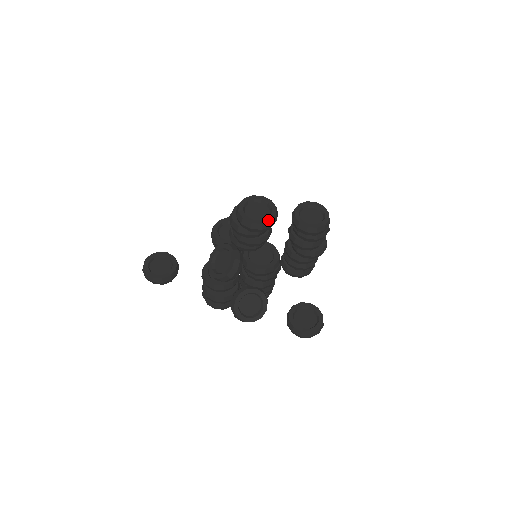
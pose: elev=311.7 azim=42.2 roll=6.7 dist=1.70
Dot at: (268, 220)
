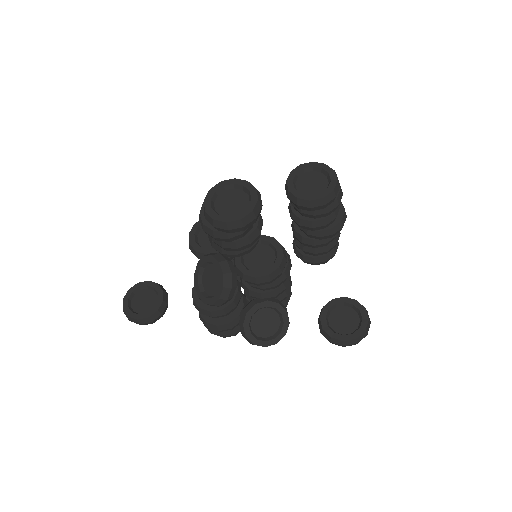
Dot at: (248, 211)
